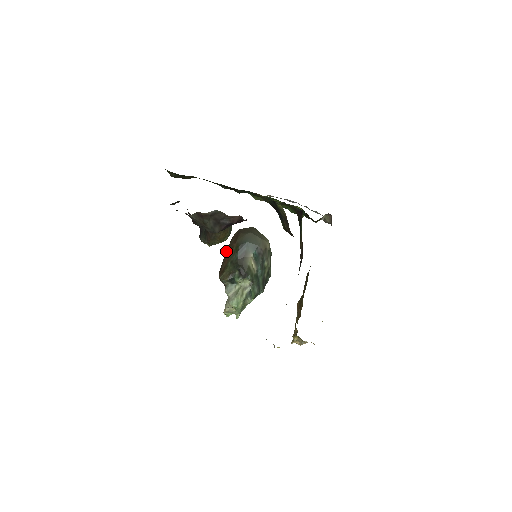
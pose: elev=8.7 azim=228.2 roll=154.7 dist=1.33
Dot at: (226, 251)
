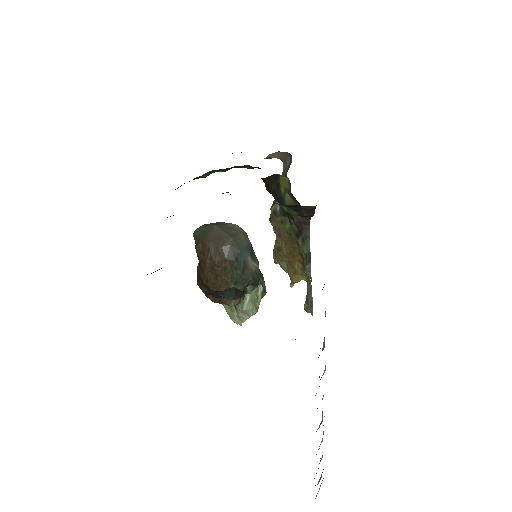
Dot at: (209, 275)
